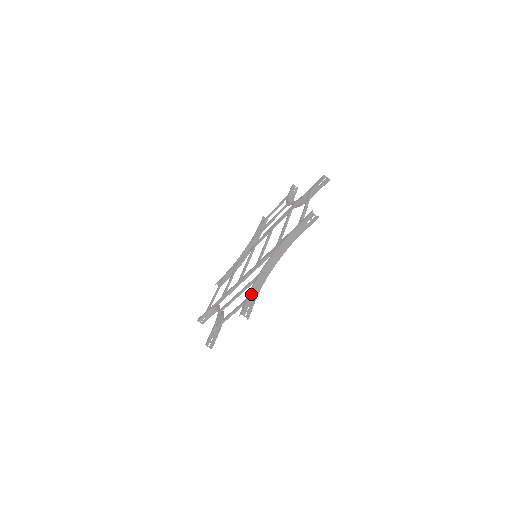
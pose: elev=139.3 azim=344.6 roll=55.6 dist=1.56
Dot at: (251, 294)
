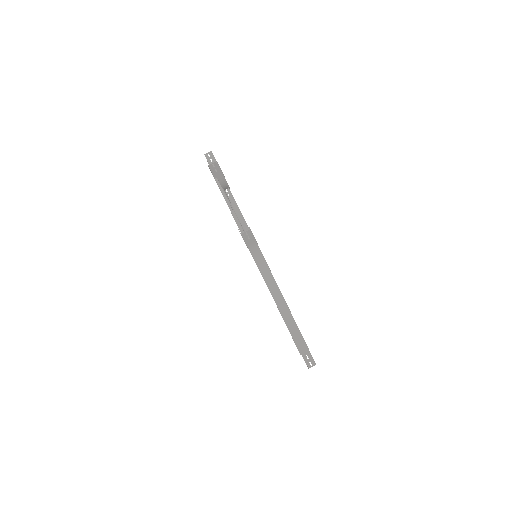
Dot at: (287, 324)
